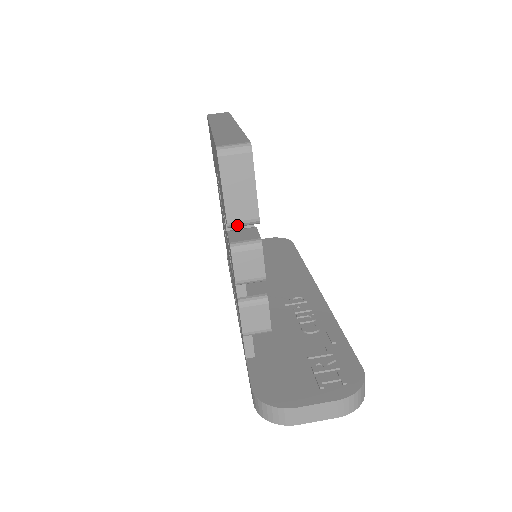
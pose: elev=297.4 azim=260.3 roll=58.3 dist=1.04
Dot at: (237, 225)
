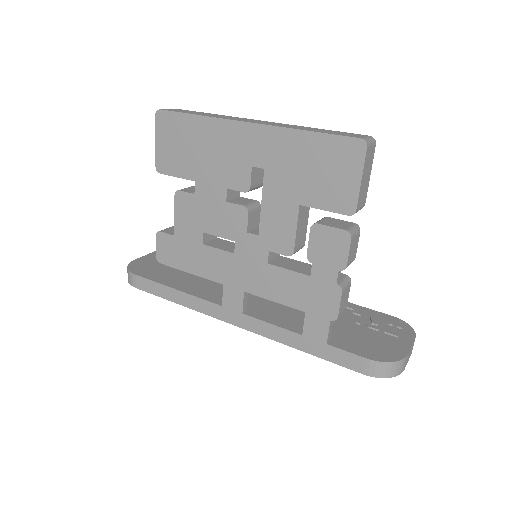
Dot at: occluded
